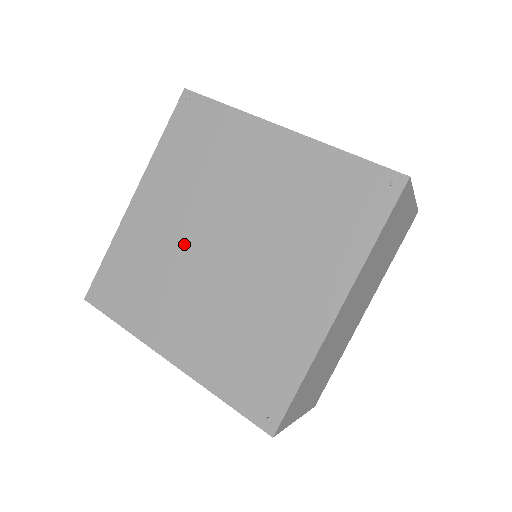
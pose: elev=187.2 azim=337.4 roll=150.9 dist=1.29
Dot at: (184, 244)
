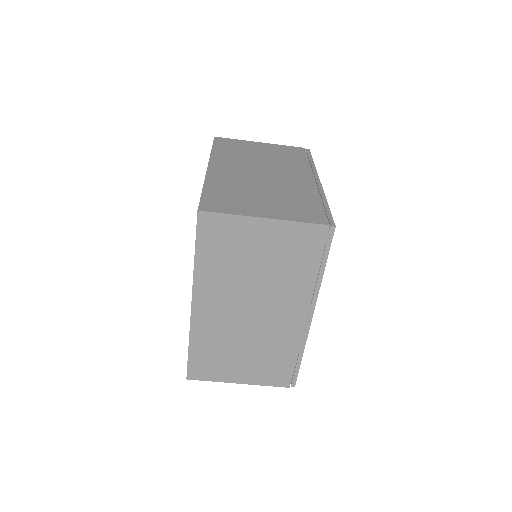
Dot at: occluded
